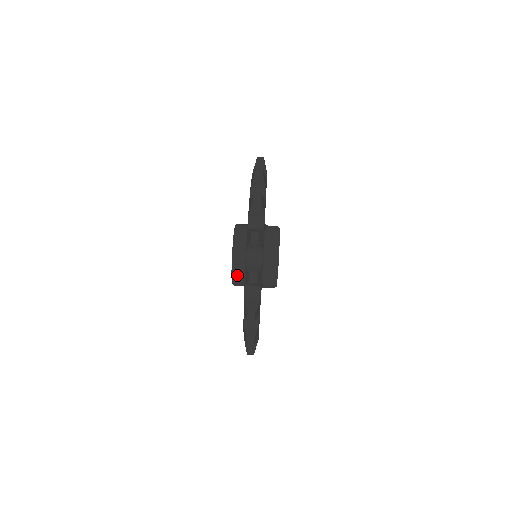
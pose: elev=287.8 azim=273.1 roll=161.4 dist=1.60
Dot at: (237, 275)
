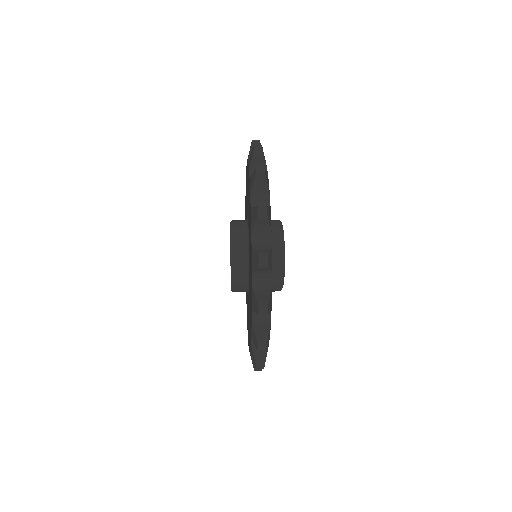
Dot at: (237, 222)
